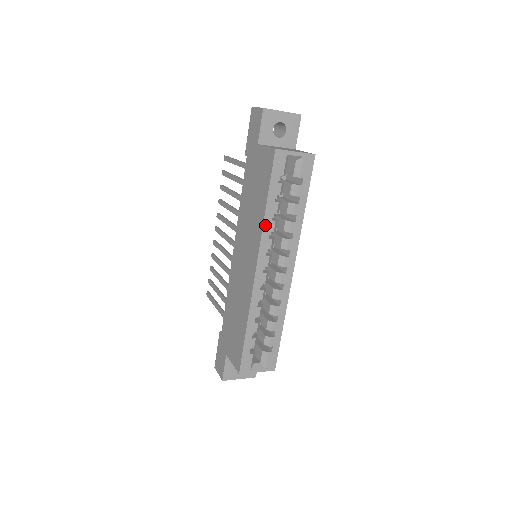
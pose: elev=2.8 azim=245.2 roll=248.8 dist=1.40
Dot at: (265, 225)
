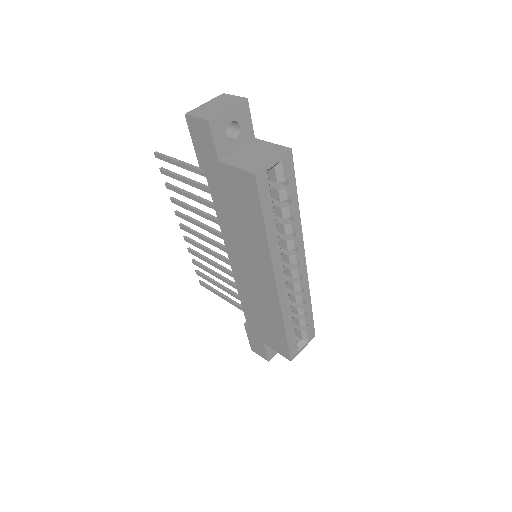
Dot at: (270, 246)
